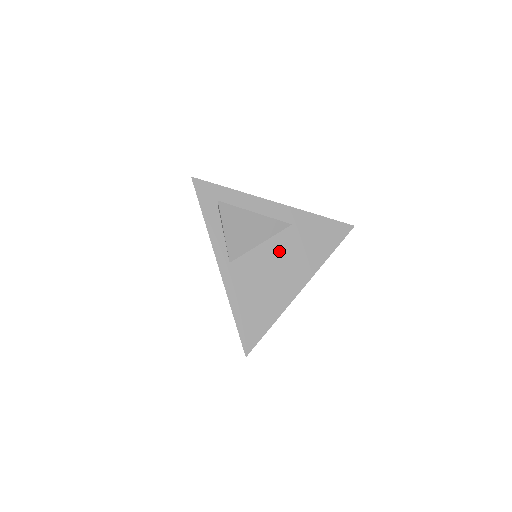
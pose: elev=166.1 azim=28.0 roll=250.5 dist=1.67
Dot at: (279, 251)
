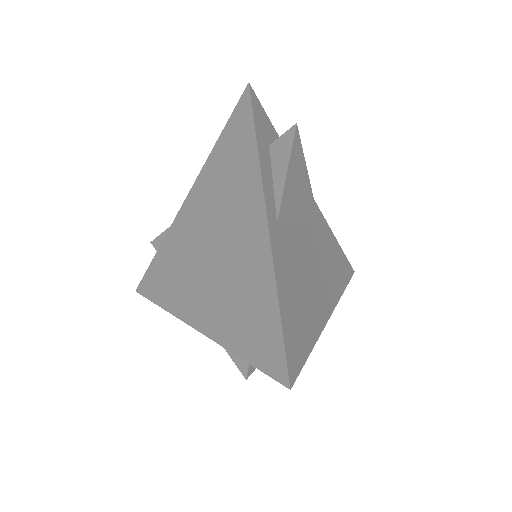
Dot at: (313, 249)
